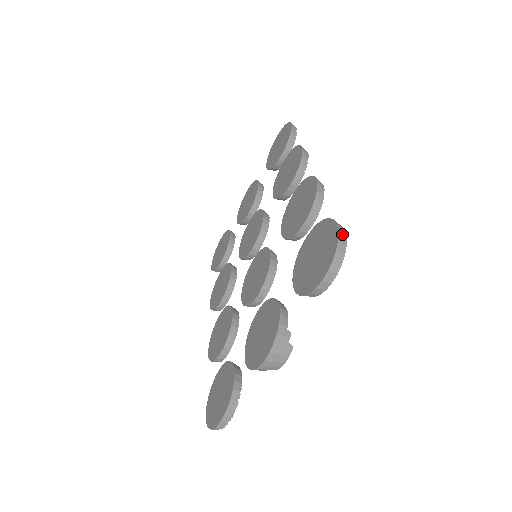
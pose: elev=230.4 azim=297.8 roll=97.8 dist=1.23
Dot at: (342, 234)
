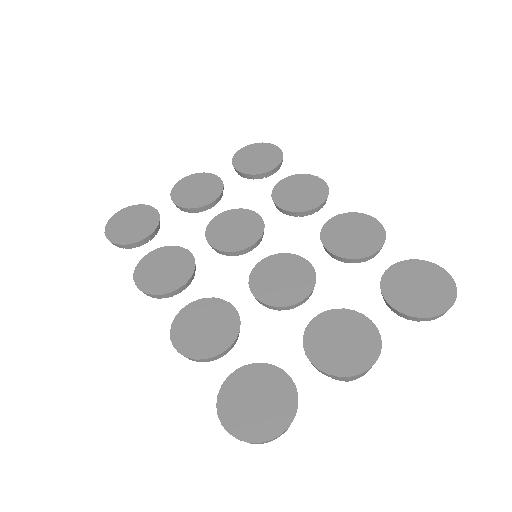
Dot at: (449, 279)
